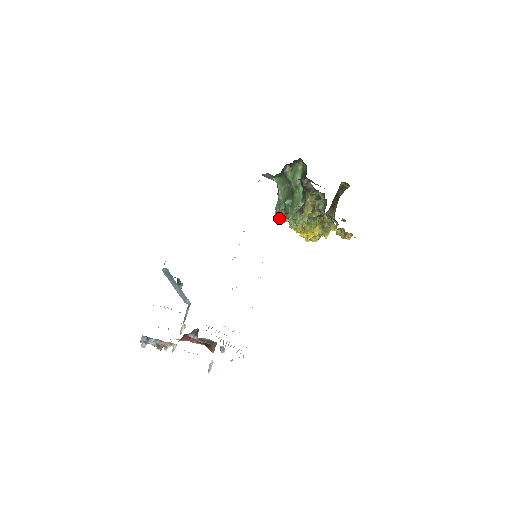
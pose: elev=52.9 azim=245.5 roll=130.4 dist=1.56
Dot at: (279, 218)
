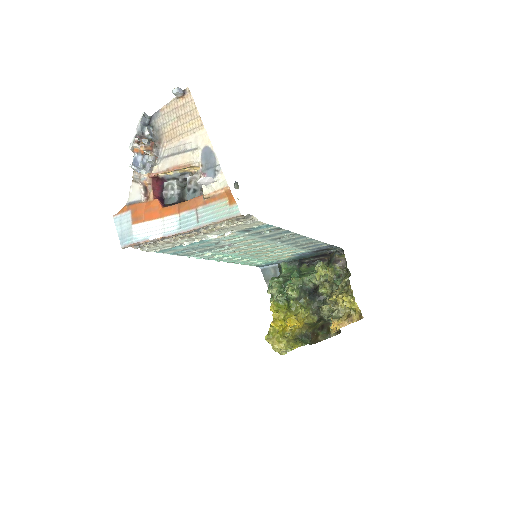
Dot at: (274, 282)
